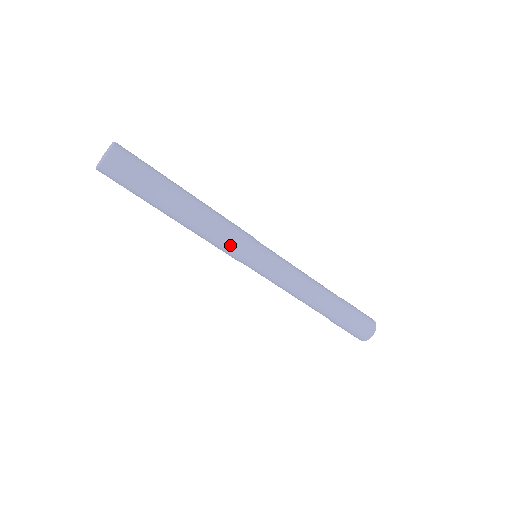
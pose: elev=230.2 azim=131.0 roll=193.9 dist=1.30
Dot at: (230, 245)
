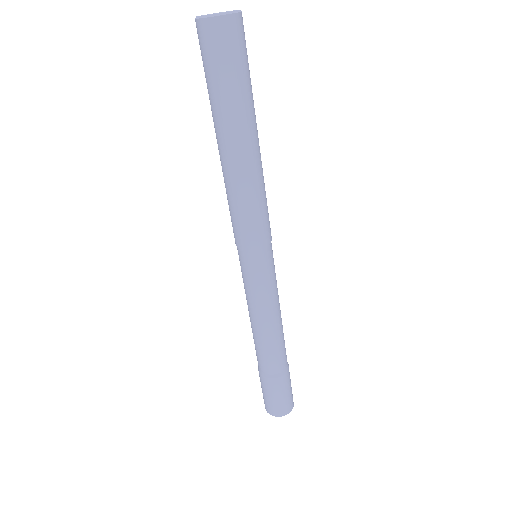
Dot at: (247, 225)
